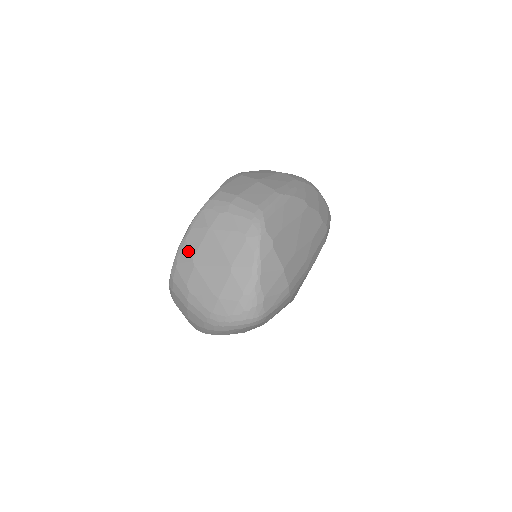
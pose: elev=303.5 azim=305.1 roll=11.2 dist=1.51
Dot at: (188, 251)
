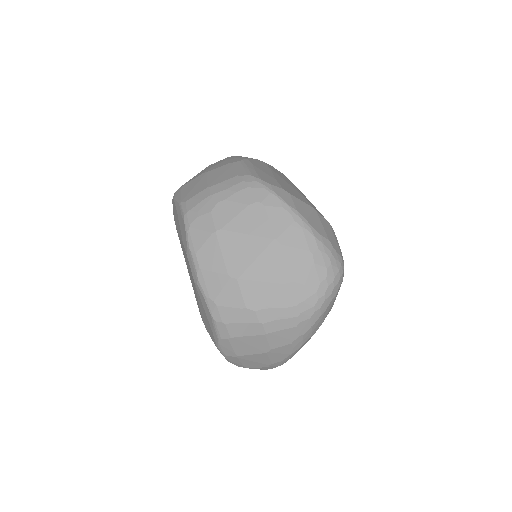
Dot at: (215, 275)
